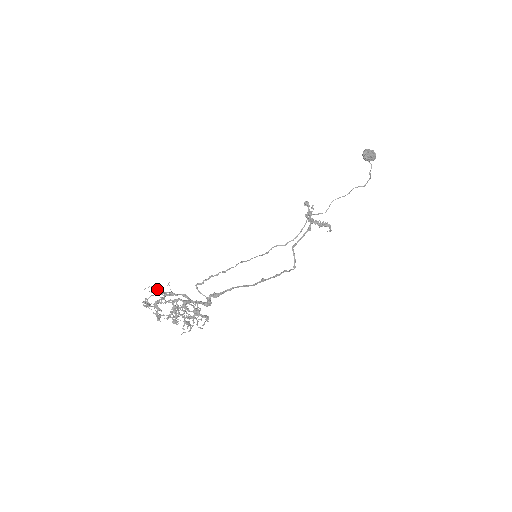
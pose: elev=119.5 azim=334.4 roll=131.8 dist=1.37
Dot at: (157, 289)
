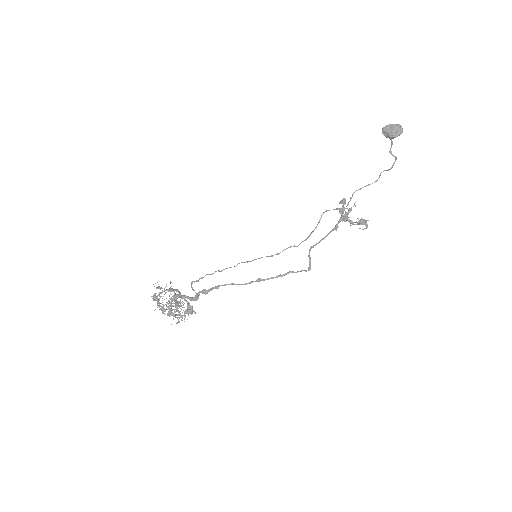
Dot at: (158, 284)
